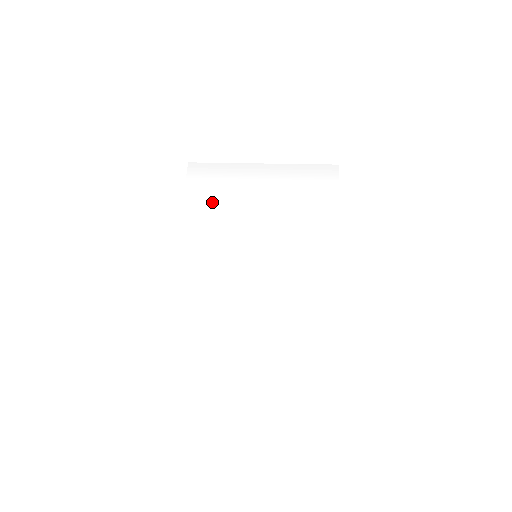
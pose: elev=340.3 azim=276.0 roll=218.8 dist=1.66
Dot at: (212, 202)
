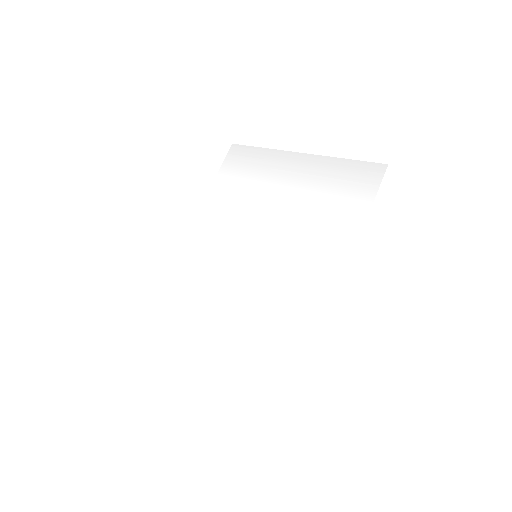
Dot at: (237, 189)
